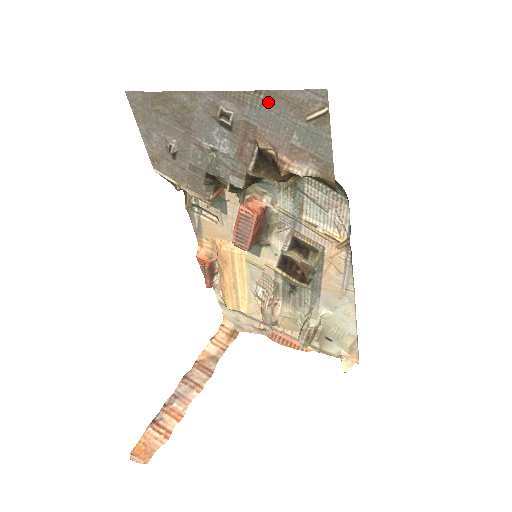
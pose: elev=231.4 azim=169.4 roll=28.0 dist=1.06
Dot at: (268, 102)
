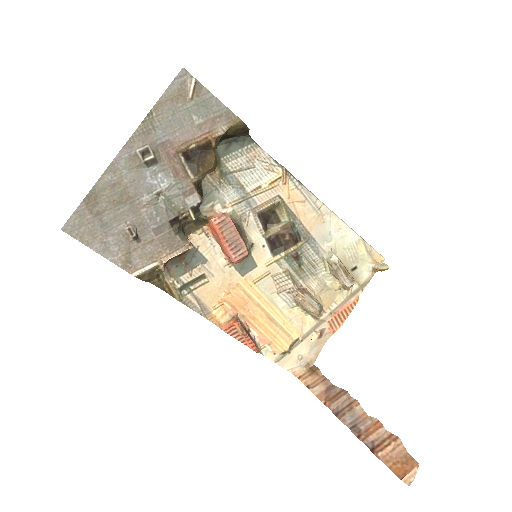
Dot at: (161, 114)
